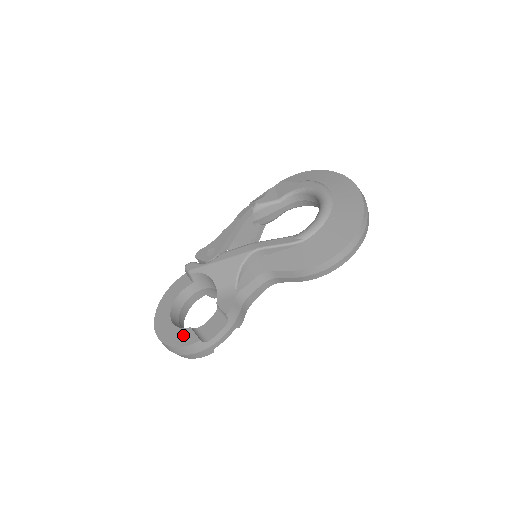
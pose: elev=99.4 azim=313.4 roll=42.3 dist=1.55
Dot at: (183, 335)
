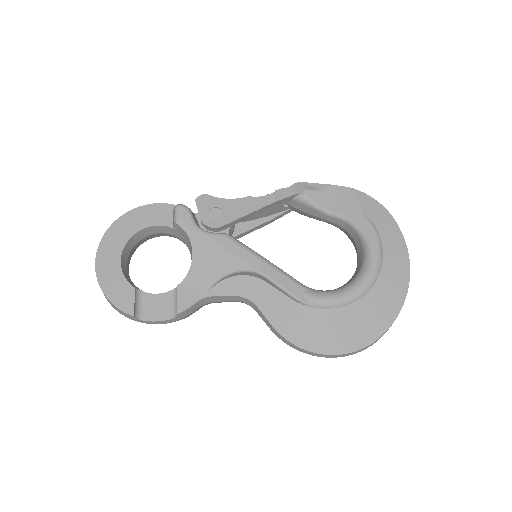
Dot at: (122, 290)
